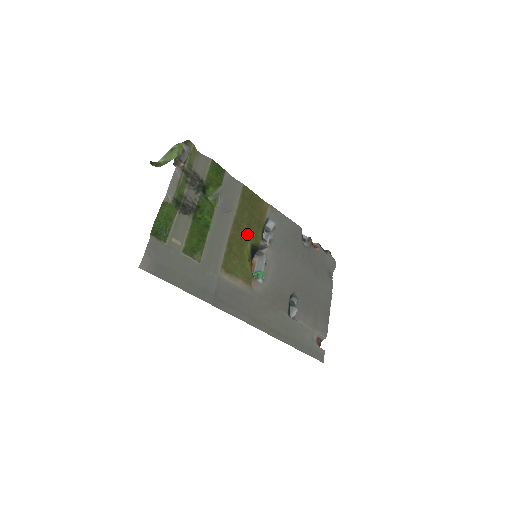
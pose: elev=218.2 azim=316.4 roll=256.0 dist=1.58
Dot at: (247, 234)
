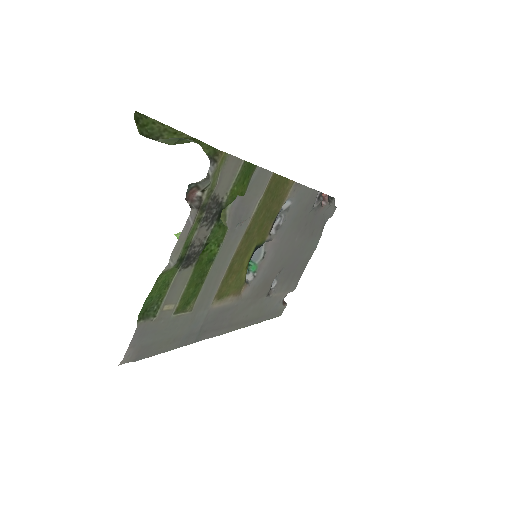
Dot at: (255, 238)
